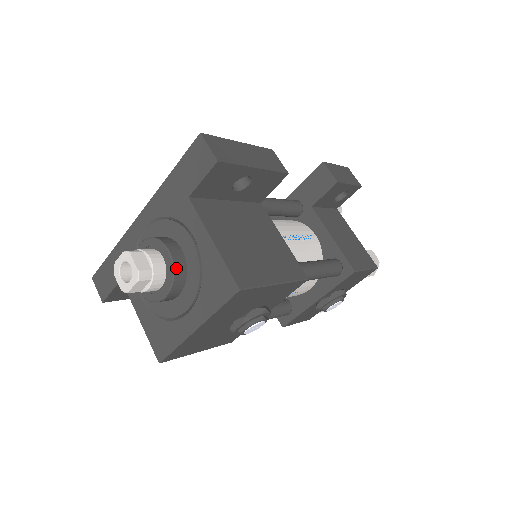
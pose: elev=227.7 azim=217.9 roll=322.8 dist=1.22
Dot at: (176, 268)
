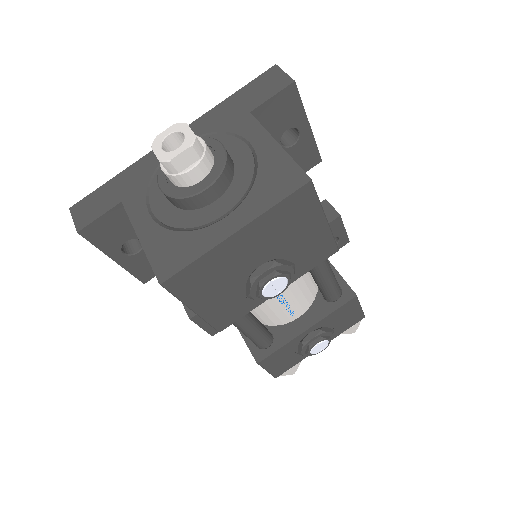
Dot at: (228, 161)
